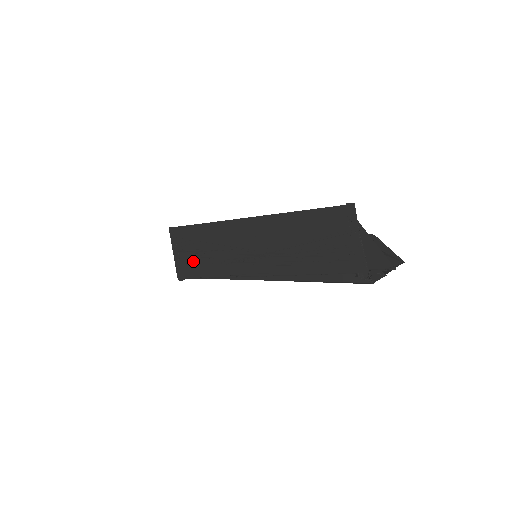
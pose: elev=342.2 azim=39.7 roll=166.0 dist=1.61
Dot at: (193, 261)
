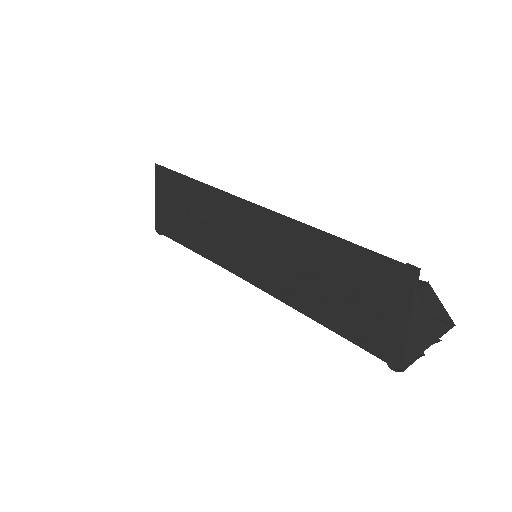
Dot at: (177, 220)
